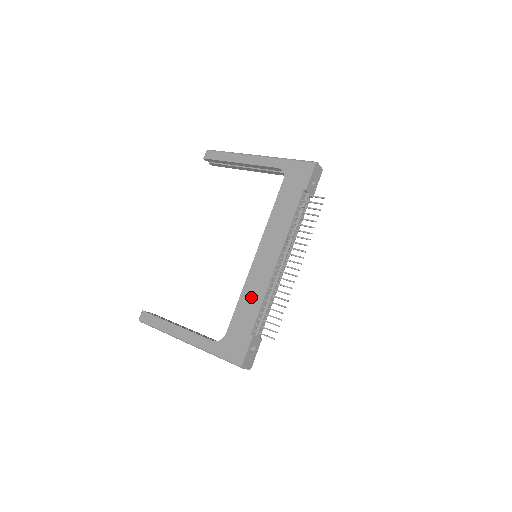
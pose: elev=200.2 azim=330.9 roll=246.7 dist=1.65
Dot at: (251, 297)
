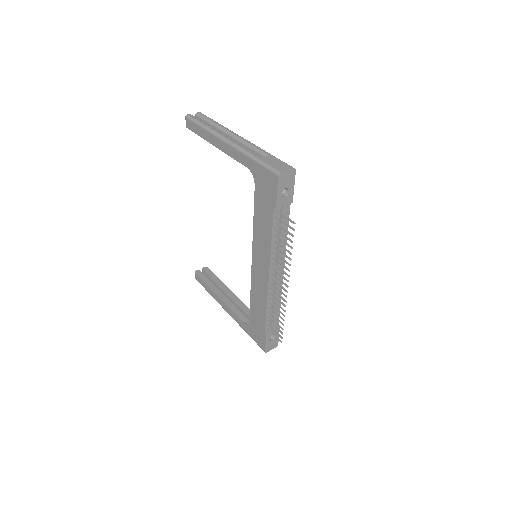
Dot at: (258, 300)
